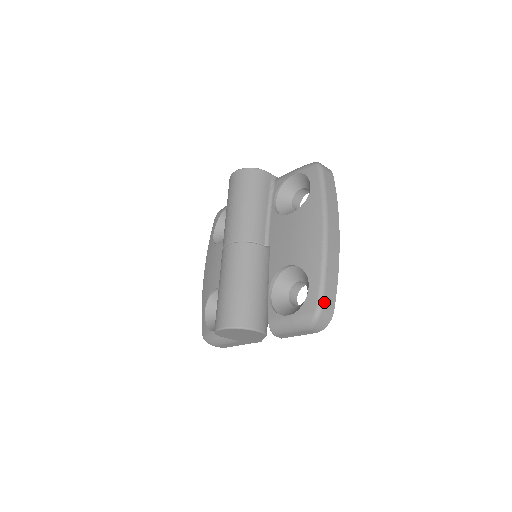
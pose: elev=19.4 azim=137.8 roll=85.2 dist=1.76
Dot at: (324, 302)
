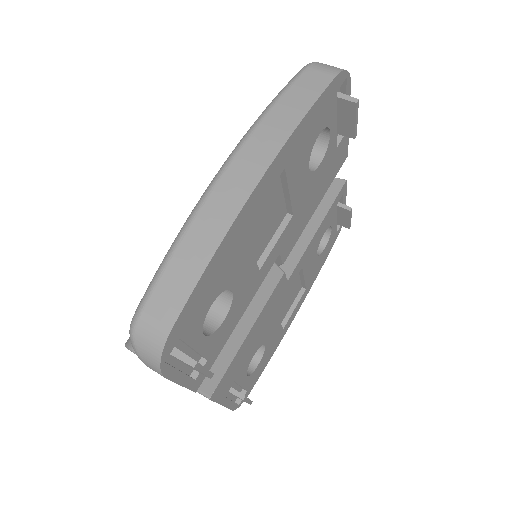
Dot at: (148, 303)
